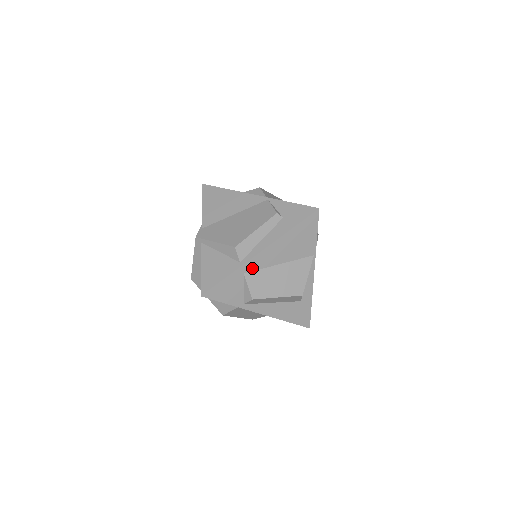
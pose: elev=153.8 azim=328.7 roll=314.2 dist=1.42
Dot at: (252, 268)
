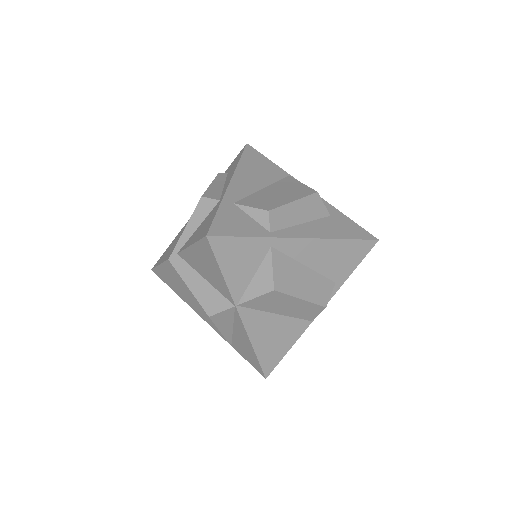
Dot at: (238, 197)
